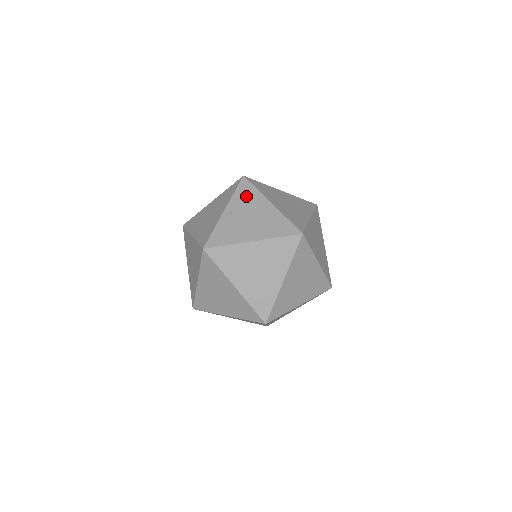
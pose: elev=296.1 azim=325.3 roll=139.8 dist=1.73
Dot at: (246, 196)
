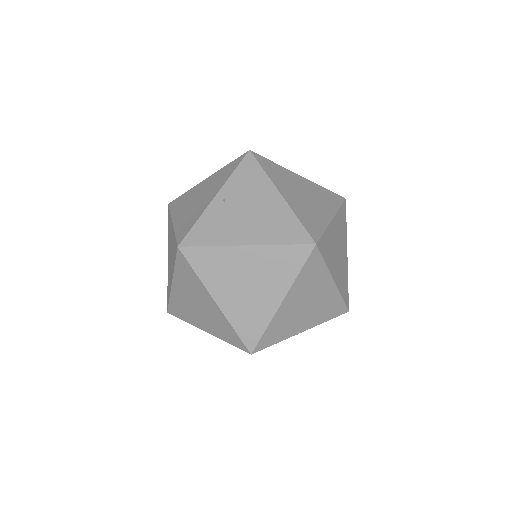
Dot at: (248, 179)
